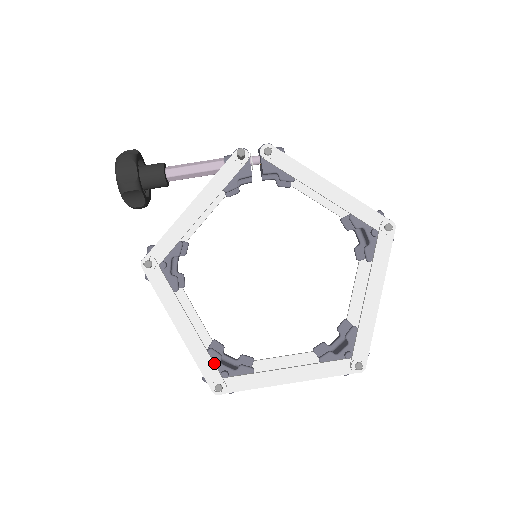
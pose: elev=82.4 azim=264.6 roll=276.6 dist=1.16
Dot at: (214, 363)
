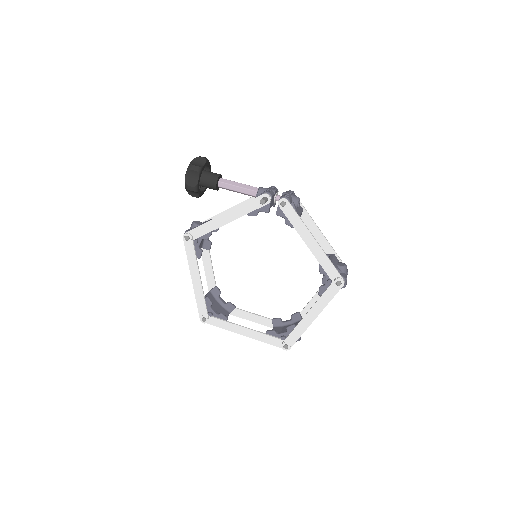
Dot at: (206, 306)
